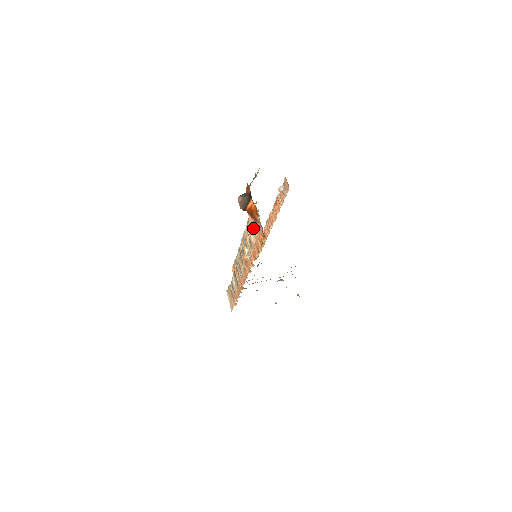
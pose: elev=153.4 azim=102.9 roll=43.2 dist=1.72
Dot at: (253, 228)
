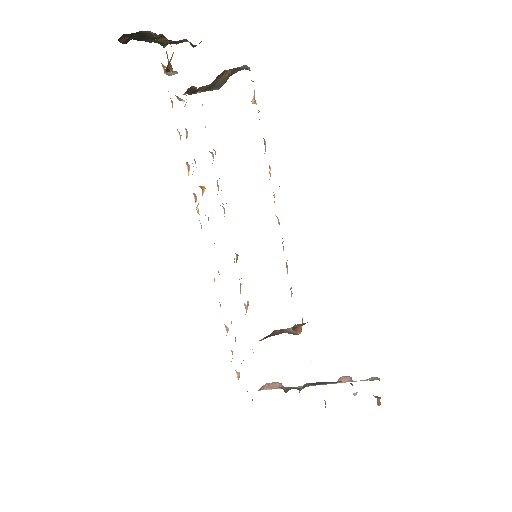
Dot at: occluded
